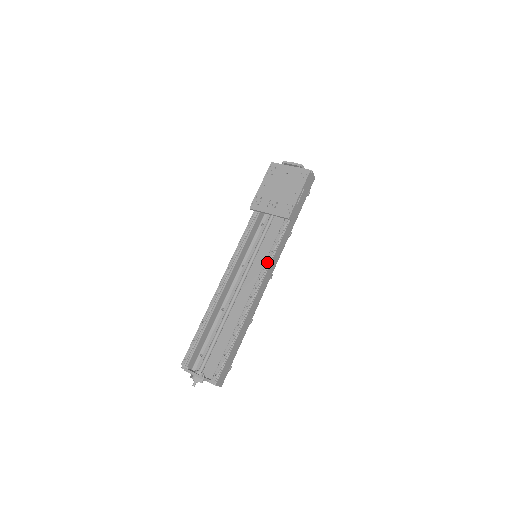
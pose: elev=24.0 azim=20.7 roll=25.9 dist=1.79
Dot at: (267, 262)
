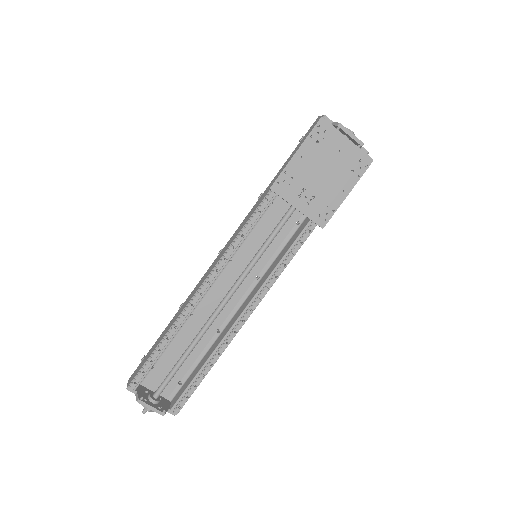
Dot at: (275, 279)
